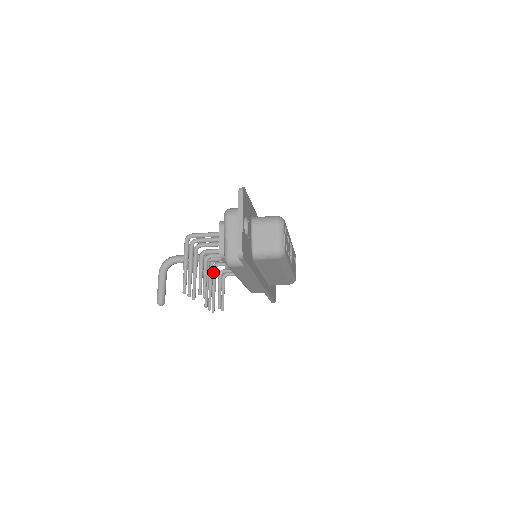
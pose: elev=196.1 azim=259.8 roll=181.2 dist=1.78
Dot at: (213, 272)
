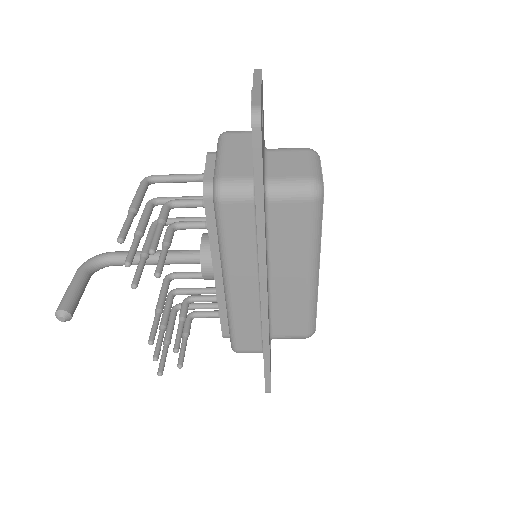
Dot at: (171, 314)
